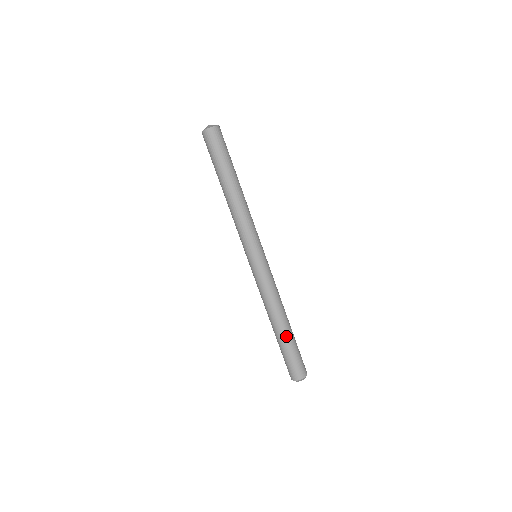
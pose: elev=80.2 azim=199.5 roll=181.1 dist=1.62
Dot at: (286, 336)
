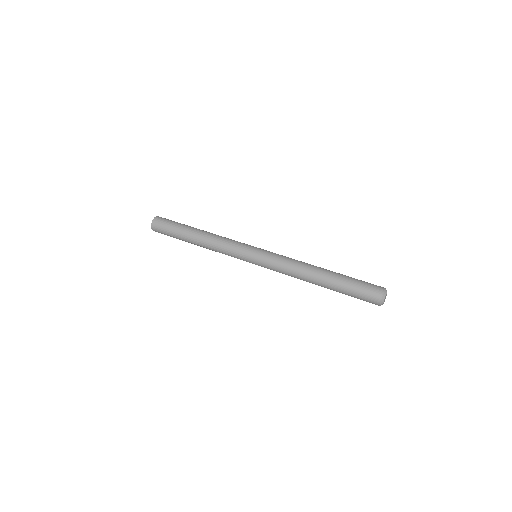
Dot at: (333, 276)
